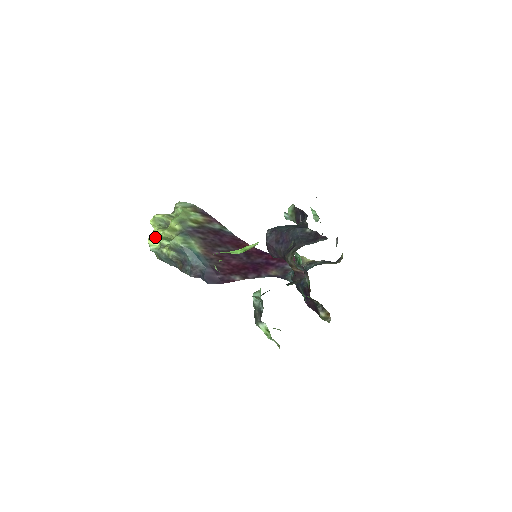
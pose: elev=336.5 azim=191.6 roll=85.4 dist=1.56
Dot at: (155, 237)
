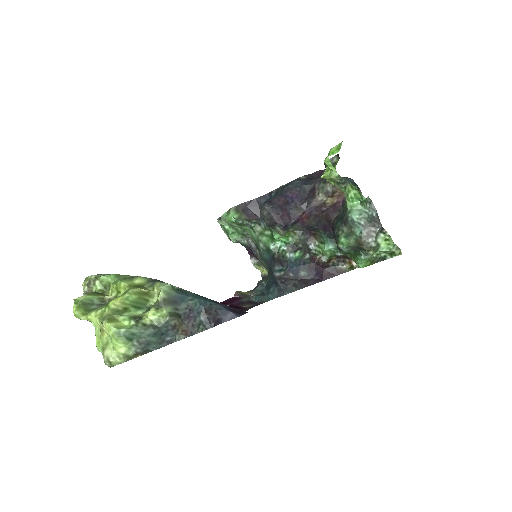
Dot at: (115, 313)
